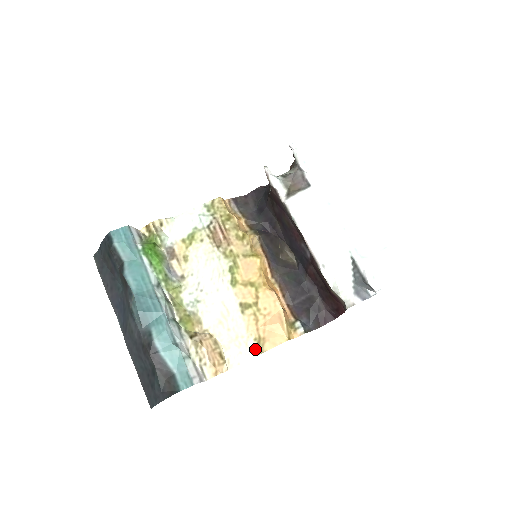
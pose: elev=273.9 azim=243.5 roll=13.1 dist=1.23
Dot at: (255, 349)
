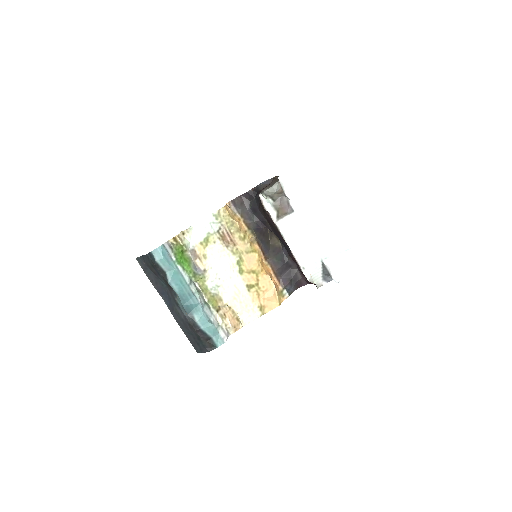
Dot at: (259, 313)
